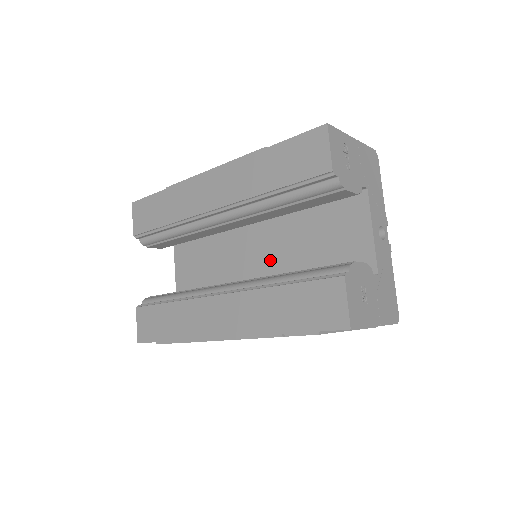
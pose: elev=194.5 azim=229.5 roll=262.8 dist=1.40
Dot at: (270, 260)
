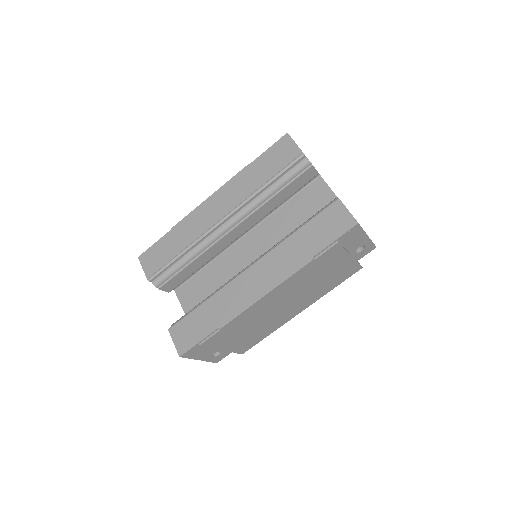
Dot at: occluded
